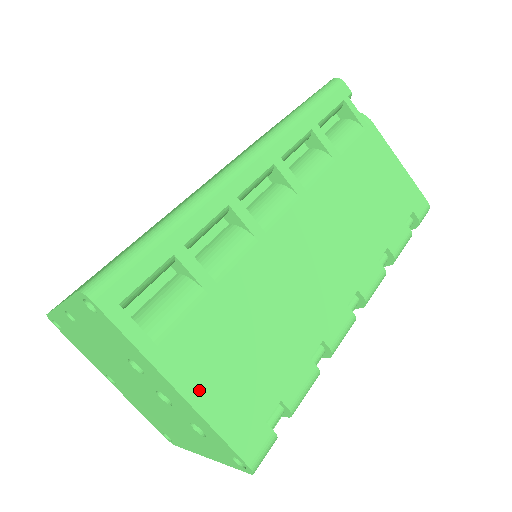
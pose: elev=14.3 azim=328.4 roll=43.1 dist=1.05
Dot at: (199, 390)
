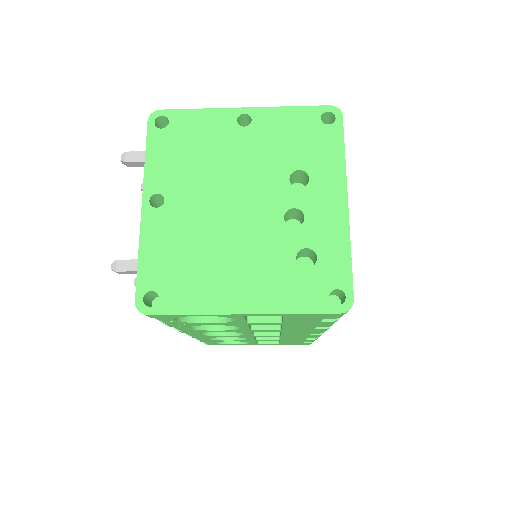
Dot at: occluded
